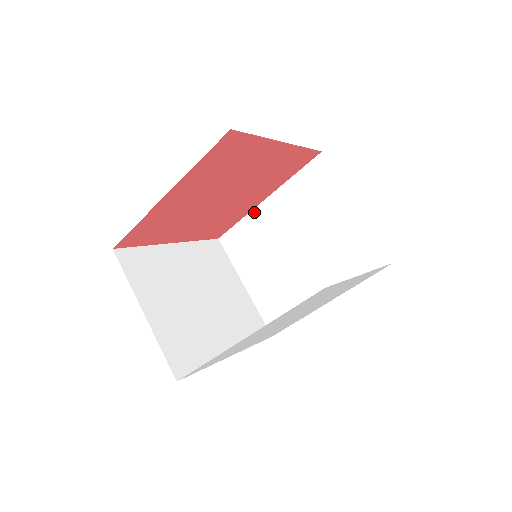
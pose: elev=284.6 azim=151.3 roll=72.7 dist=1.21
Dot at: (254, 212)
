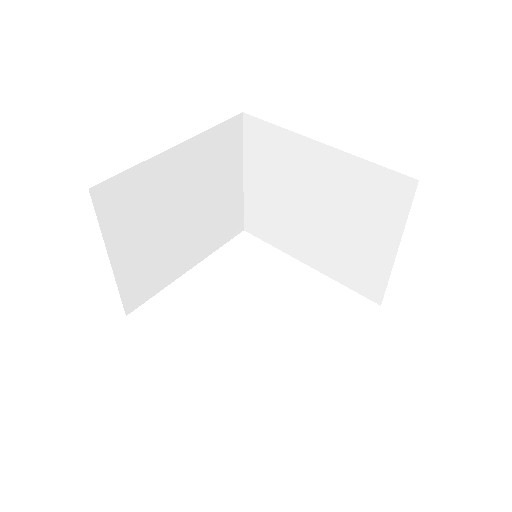
Dot at: (299, 138)
